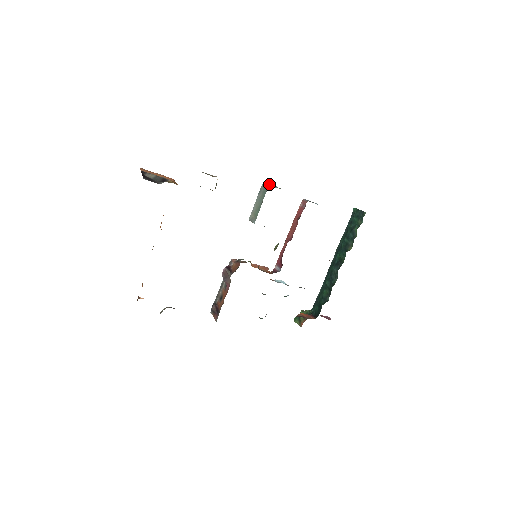
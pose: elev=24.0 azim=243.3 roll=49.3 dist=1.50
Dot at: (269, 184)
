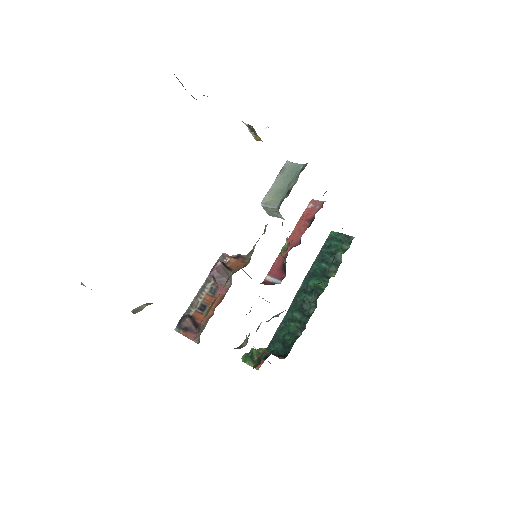
Dot at: occluded
